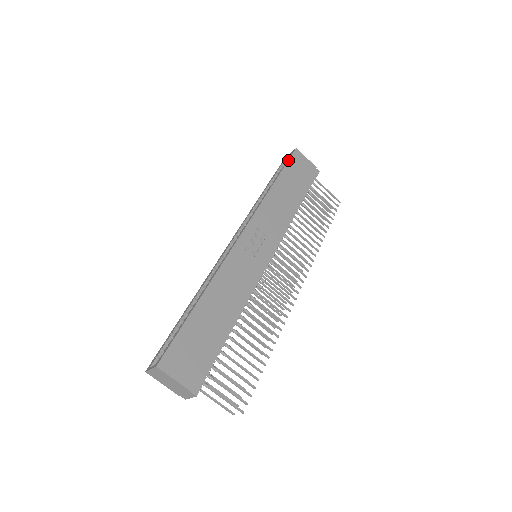
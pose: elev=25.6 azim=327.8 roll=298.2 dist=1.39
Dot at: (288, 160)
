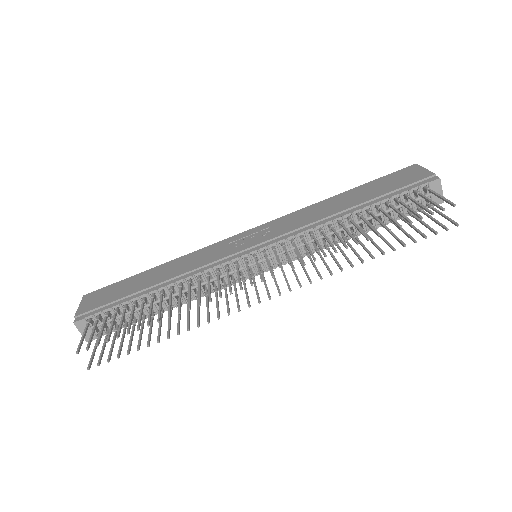
Dot at: (387, 175)
